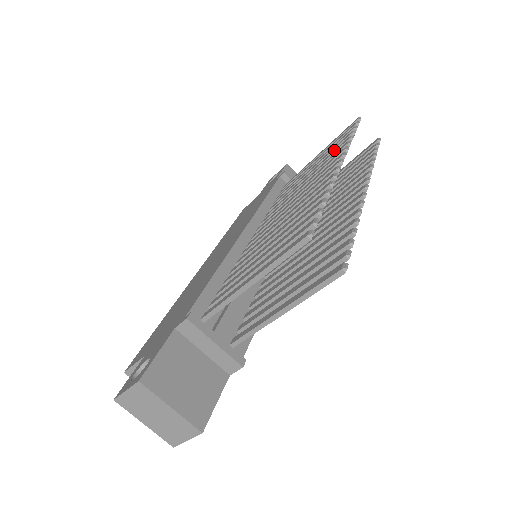
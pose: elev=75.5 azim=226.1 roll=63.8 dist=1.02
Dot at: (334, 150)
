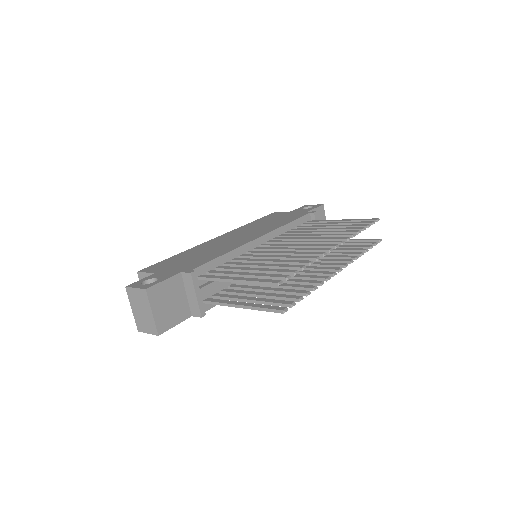
Dot at: occluded
